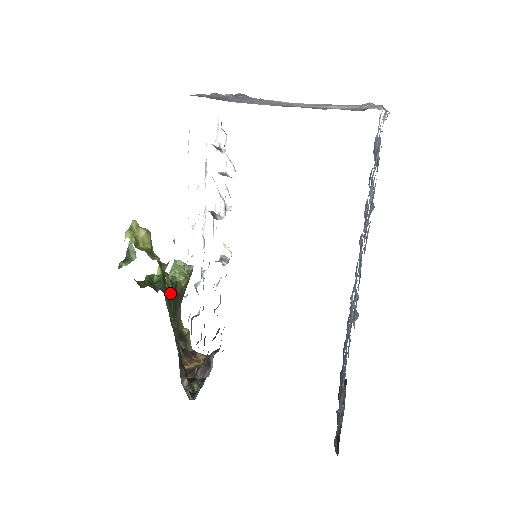
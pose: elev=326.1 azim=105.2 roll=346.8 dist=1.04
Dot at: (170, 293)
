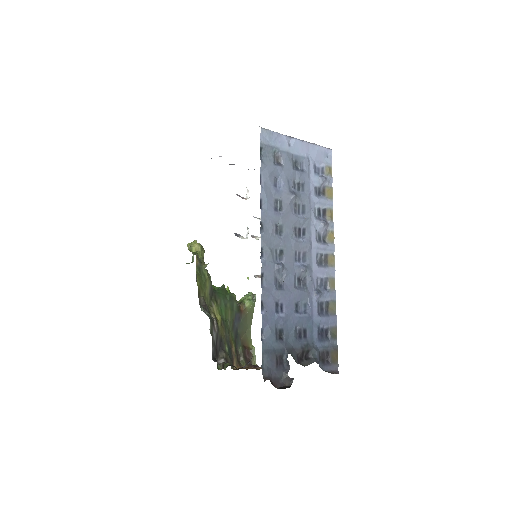
Dot at: (205, 280)
